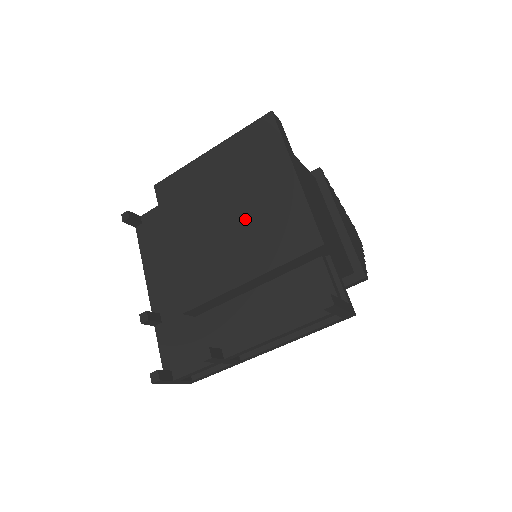
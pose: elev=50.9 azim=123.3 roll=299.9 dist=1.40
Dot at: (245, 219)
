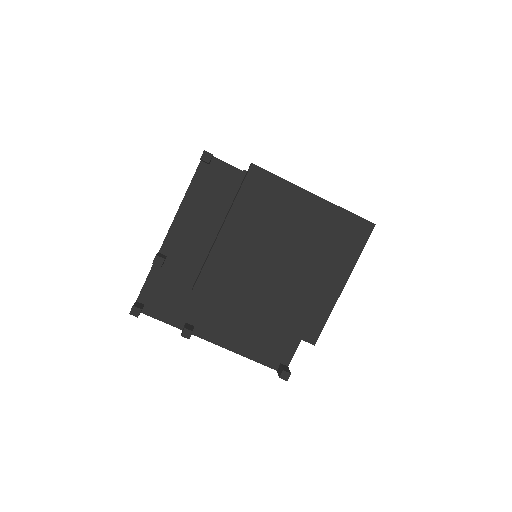
Dot at: (290, 278)
